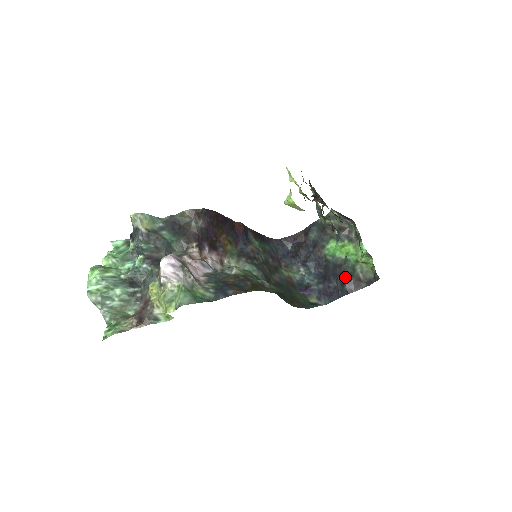
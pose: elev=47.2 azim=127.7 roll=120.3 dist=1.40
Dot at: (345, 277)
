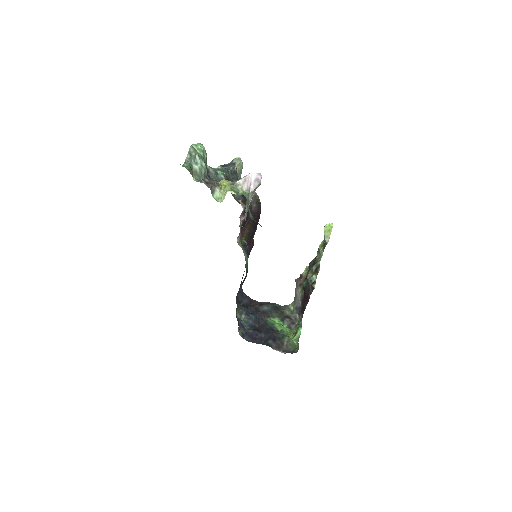
Dot at: (274, 337)
